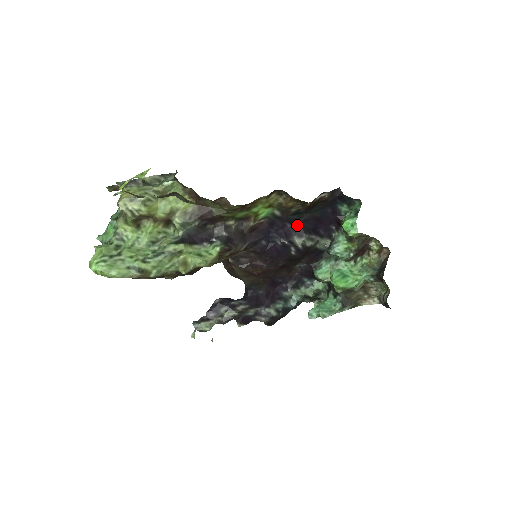
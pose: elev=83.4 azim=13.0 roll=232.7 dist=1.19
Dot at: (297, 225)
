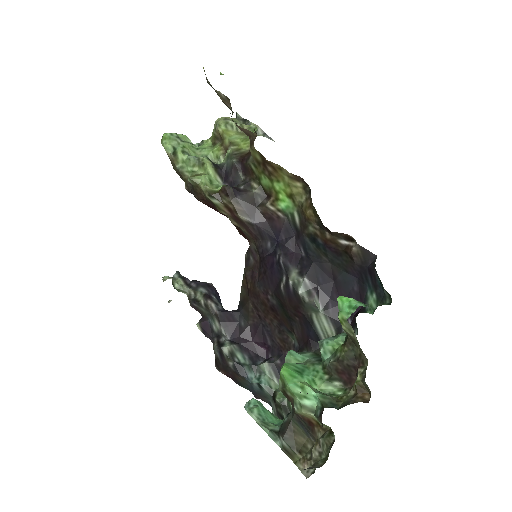
Dot at: (309, 261)
